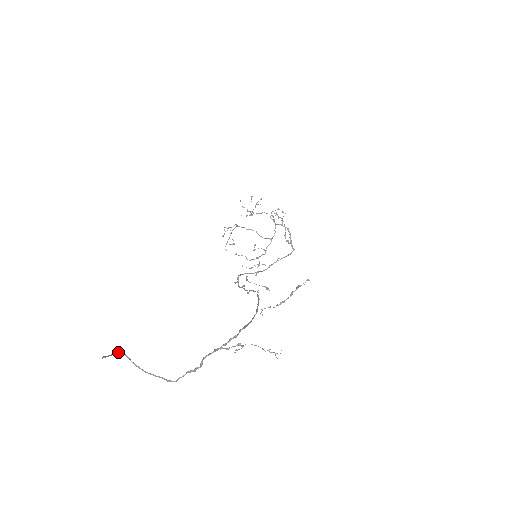
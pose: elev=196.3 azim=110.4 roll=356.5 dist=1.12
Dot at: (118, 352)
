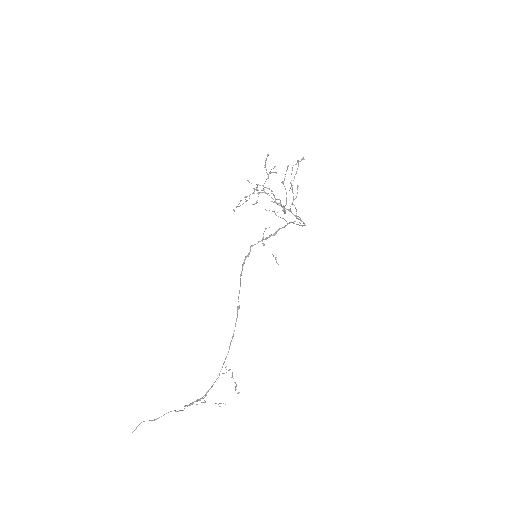
Dot at: occluded
